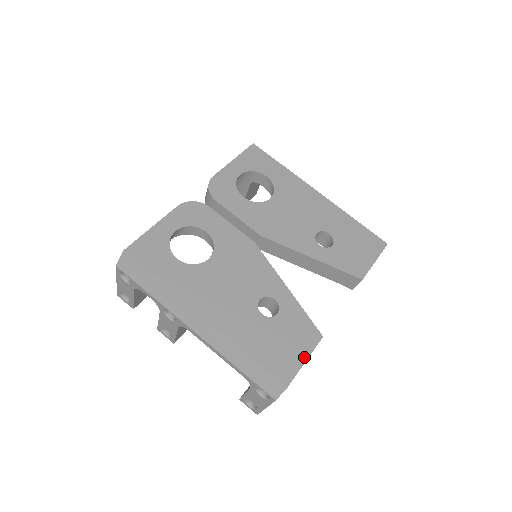
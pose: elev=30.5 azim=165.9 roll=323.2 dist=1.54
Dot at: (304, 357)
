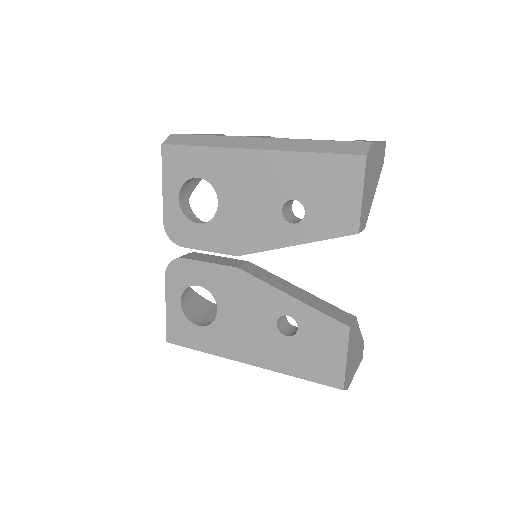
Dot at: (343, 357)
